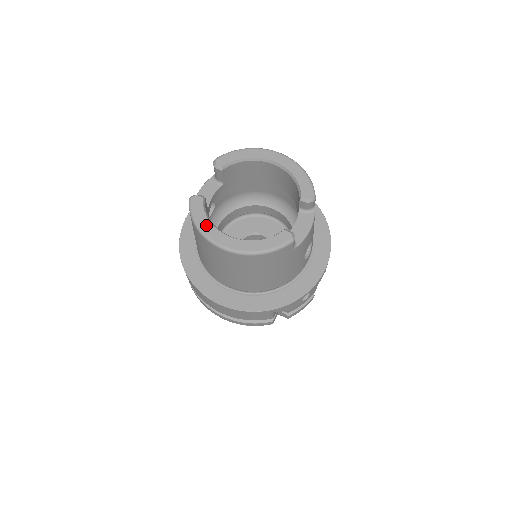
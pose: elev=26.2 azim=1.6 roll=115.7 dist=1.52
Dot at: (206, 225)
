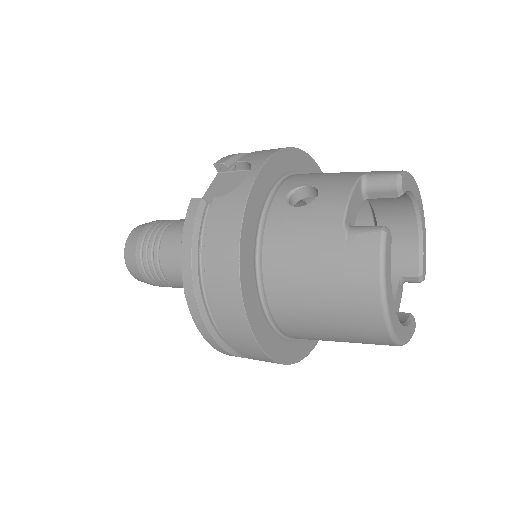
Dot at: (390, 288)
